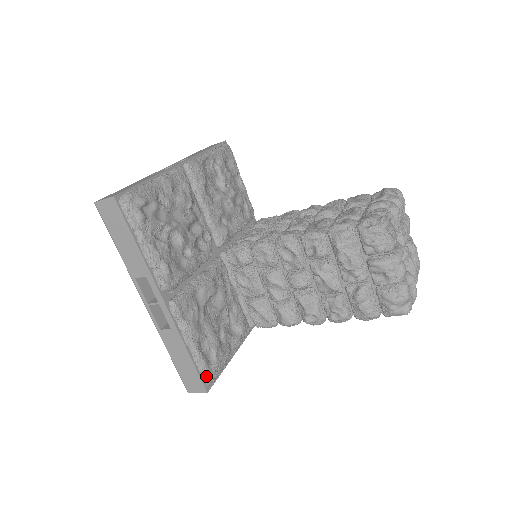
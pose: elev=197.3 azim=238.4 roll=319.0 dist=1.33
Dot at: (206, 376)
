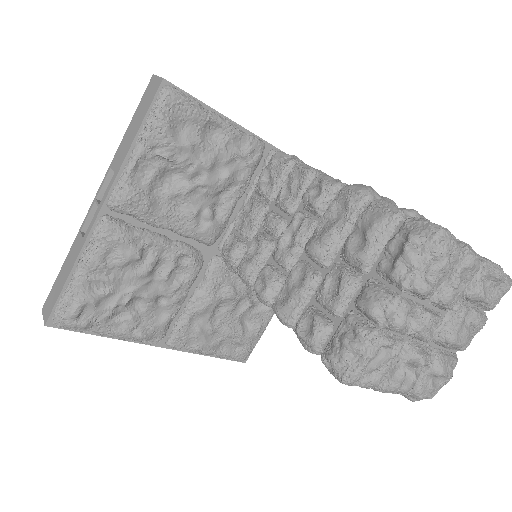
Dot at: (236, 360)
